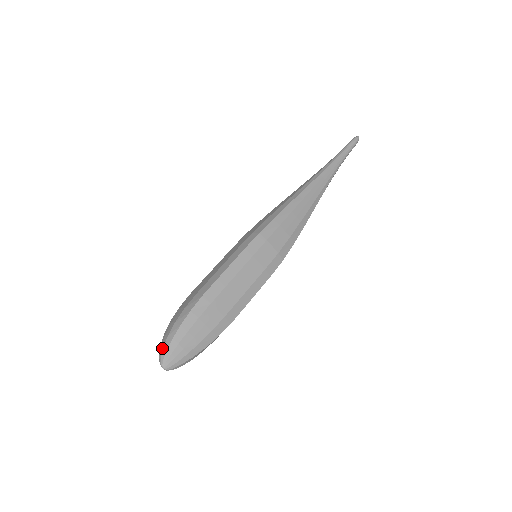
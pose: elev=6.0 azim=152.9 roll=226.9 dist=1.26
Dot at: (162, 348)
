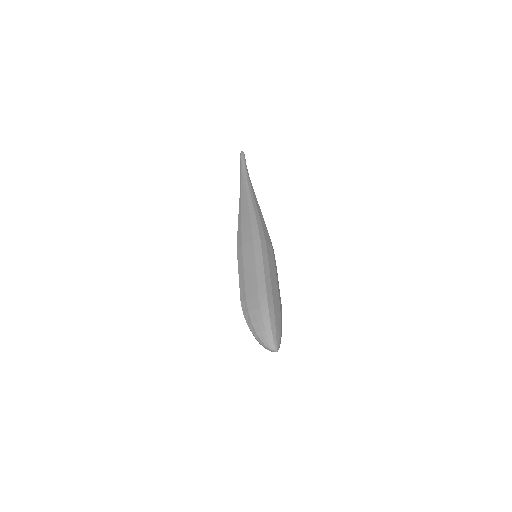
Dot at: (268, 339)
